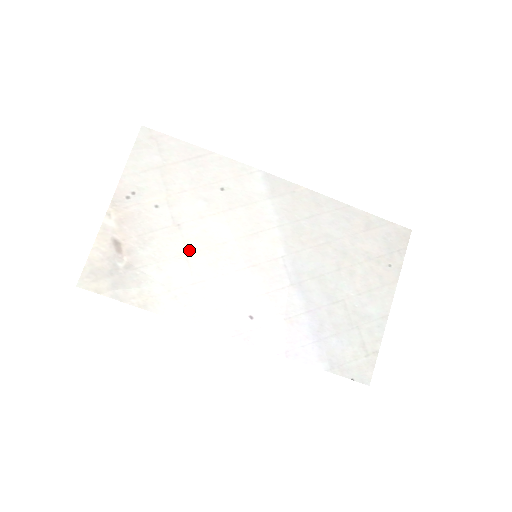
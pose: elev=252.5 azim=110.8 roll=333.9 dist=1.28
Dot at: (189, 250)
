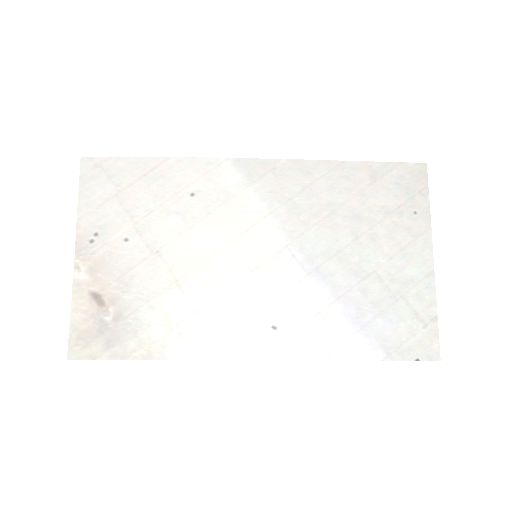
Dot at: (178, 276)
